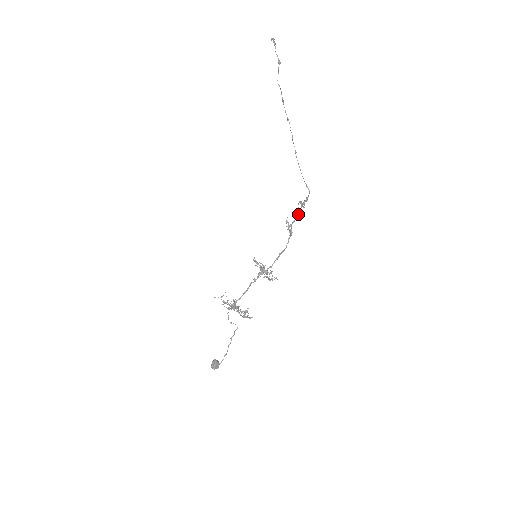
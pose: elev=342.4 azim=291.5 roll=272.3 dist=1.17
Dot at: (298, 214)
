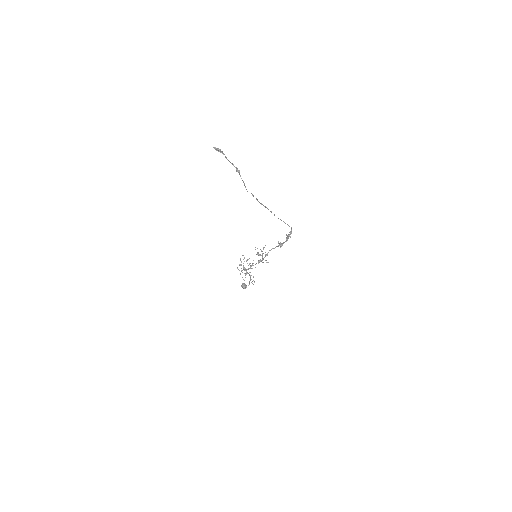
Dot at: occluded
